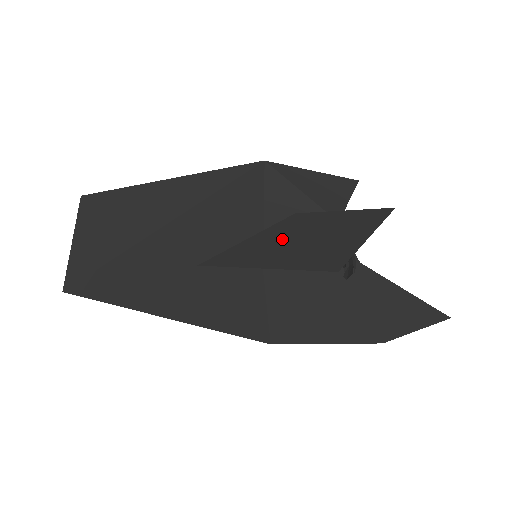
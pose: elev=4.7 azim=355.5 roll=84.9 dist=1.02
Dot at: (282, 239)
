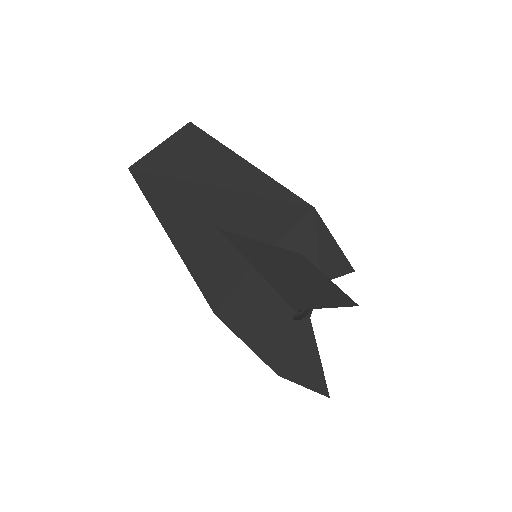
Dot at: (281, 261)
